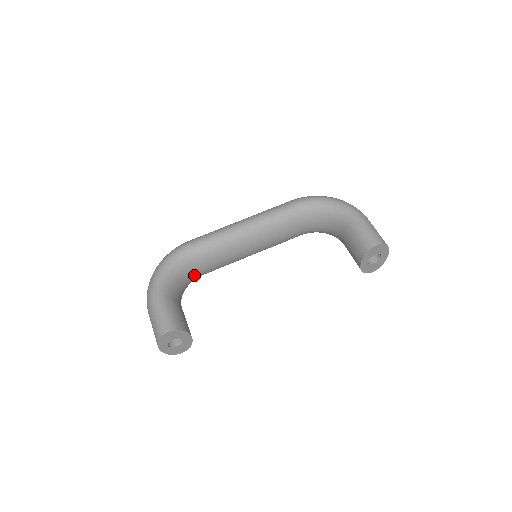
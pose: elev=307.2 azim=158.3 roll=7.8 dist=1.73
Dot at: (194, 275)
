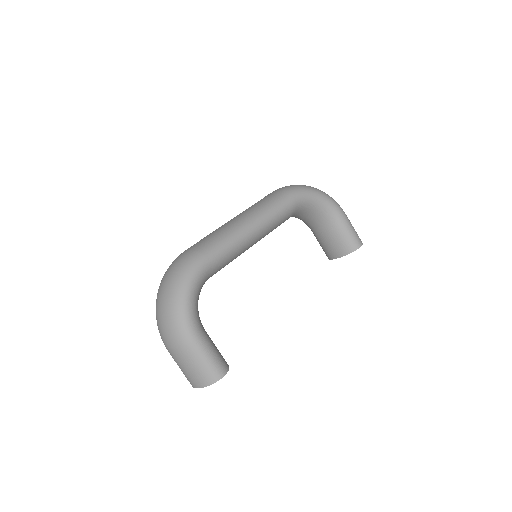
Dot at: occluded
